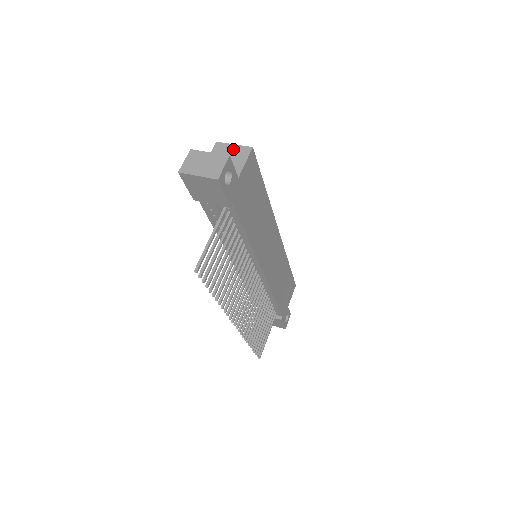
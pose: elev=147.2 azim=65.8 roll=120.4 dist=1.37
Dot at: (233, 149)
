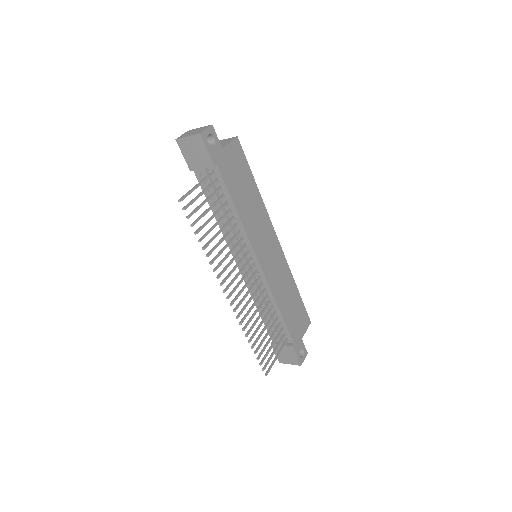
Dot at: (224, 140)
